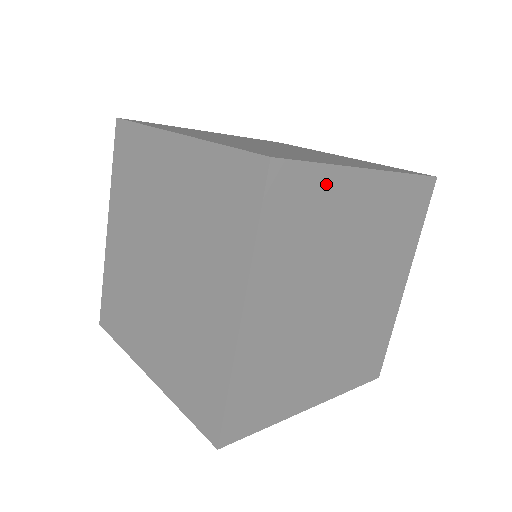
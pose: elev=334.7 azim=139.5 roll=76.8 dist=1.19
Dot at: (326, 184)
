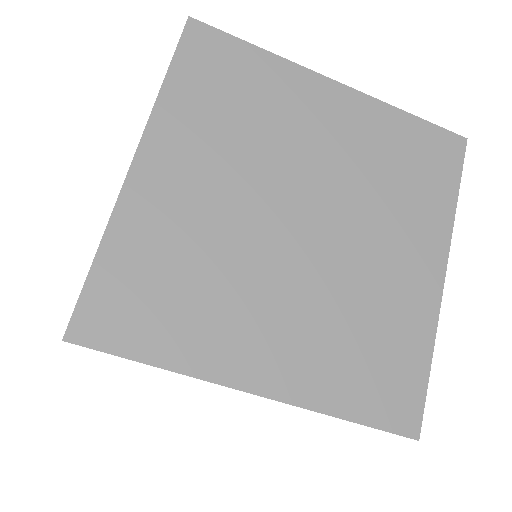
Dot at: (265, 69)
